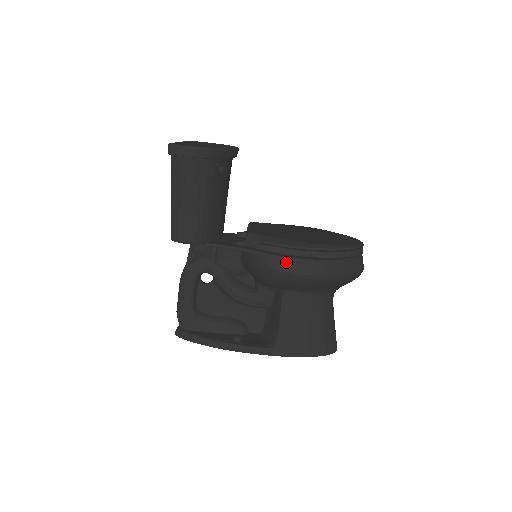
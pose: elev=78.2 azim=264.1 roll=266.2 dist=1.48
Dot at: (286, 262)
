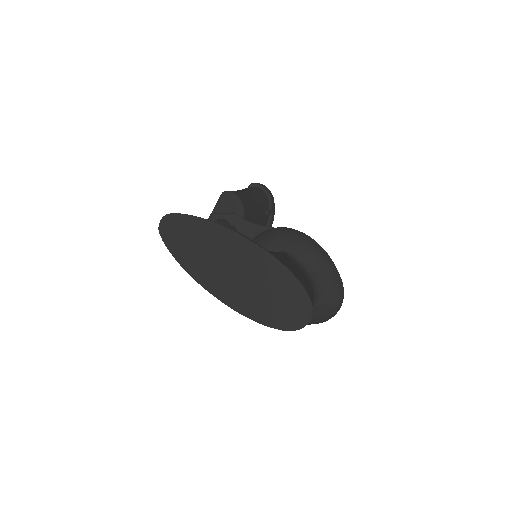
Dot at: occluded
